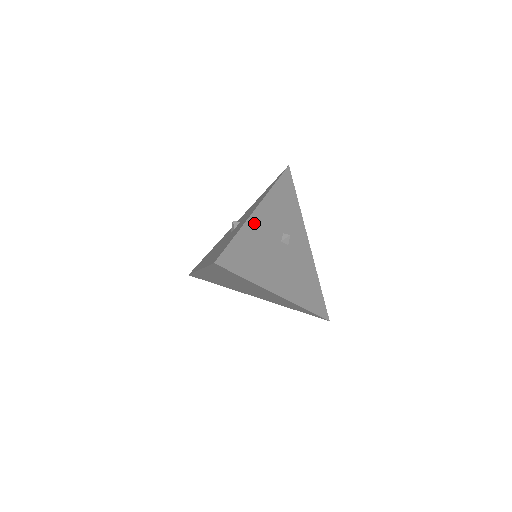
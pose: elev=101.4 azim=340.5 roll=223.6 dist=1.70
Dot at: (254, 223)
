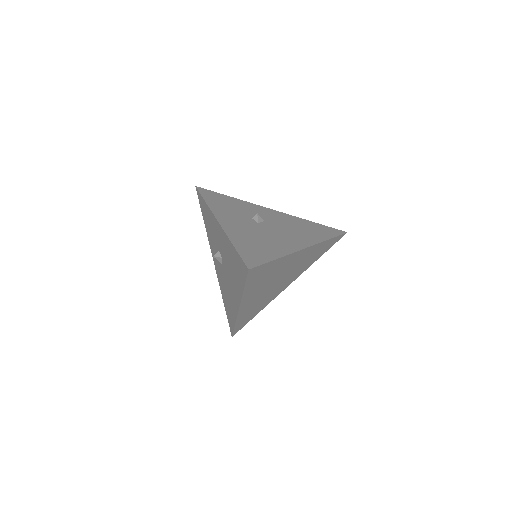
Dot at: (230, 230)
